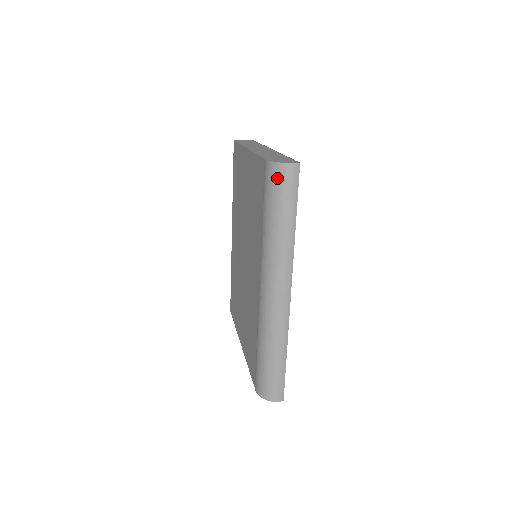
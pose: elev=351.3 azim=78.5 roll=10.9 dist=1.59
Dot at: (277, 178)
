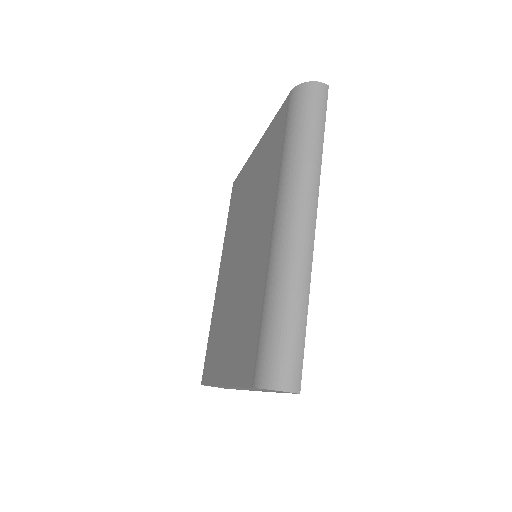
Dot at: (304, 96)
